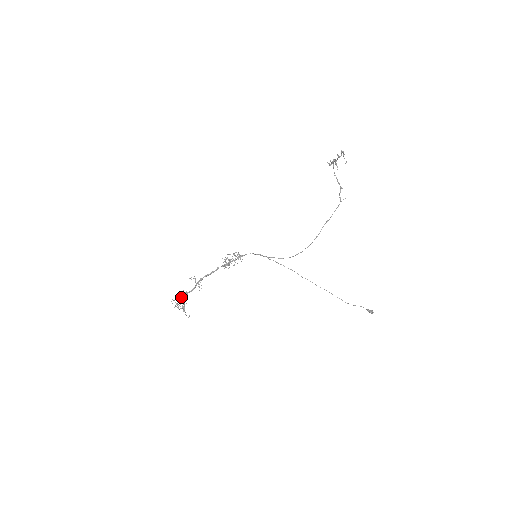
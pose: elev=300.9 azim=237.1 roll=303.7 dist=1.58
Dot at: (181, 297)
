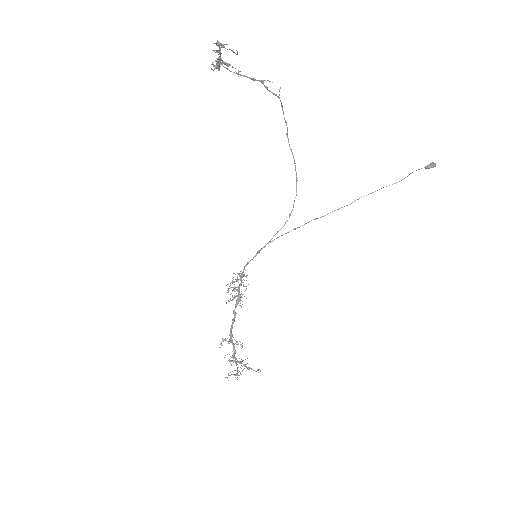
Dot at: (231, 361)
